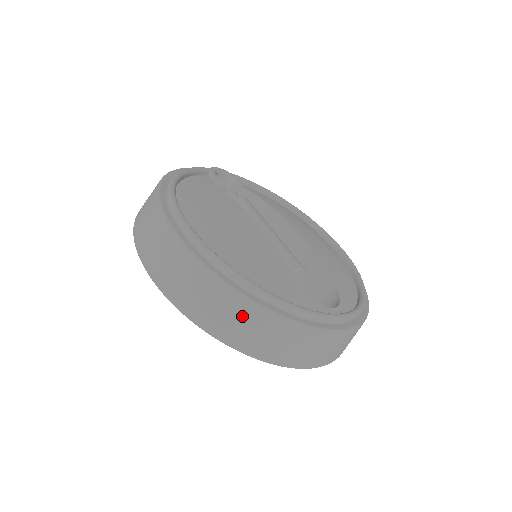
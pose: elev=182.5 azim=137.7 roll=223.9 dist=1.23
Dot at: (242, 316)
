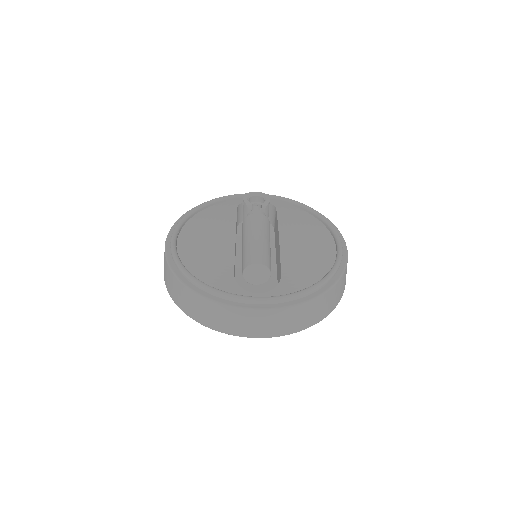
Dot at: (181, 292)
